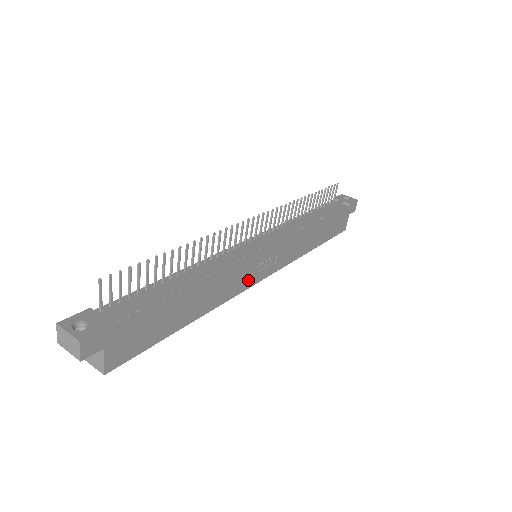
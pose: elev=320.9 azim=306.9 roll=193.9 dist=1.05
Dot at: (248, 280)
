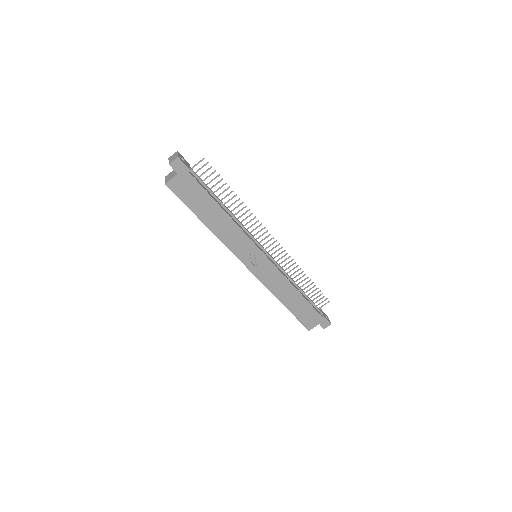
Dot at: (242, 253)
